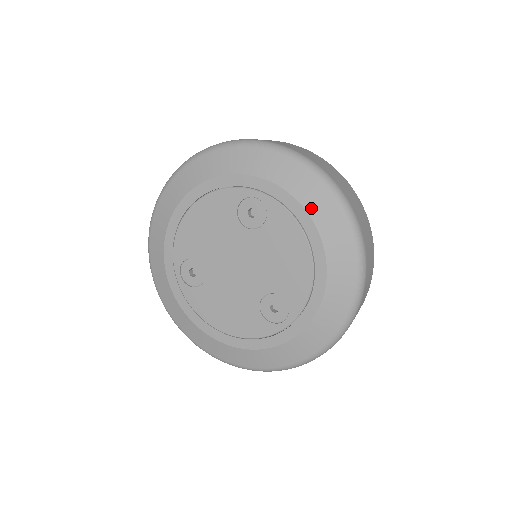
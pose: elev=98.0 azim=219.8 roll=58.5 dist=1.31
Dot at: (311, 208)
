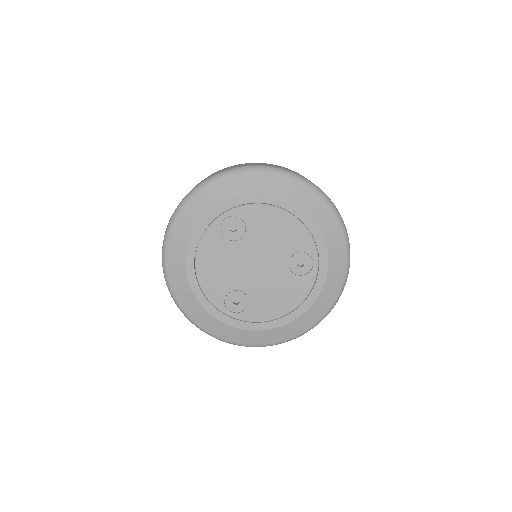
Dot at: (261, 189)
